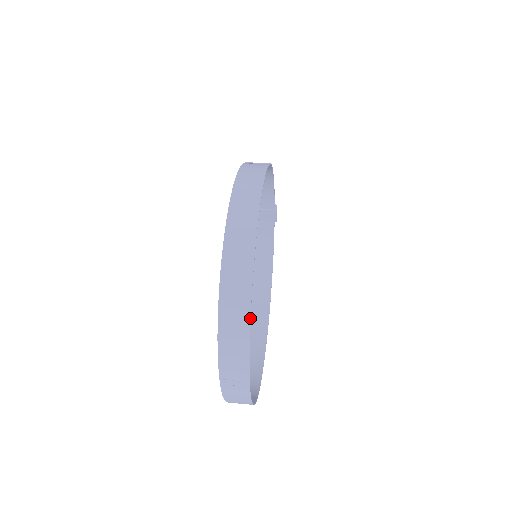
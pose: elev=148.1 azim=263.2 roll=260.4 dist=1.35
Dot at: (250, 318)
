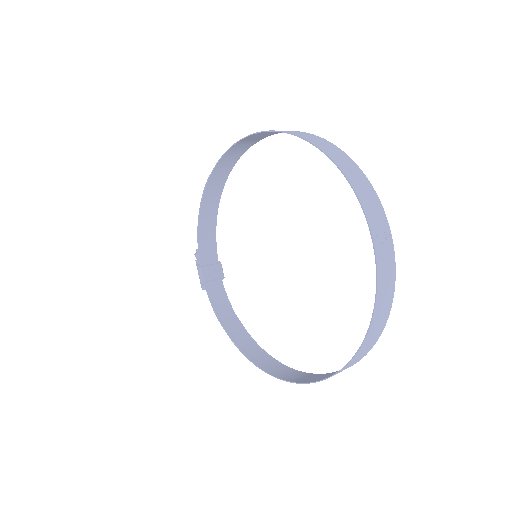
Dot at: (355, 163)
